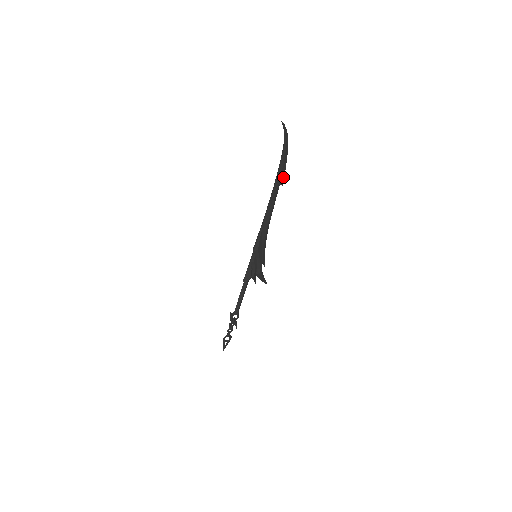
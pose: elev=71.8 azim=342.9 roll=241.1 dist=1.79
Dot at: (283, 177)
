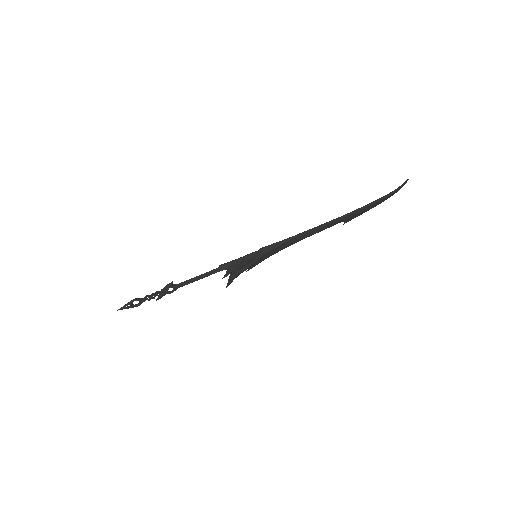
Dot at: (353, 218)
